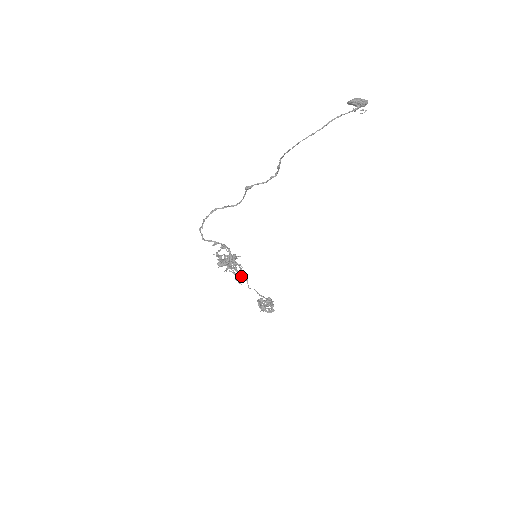
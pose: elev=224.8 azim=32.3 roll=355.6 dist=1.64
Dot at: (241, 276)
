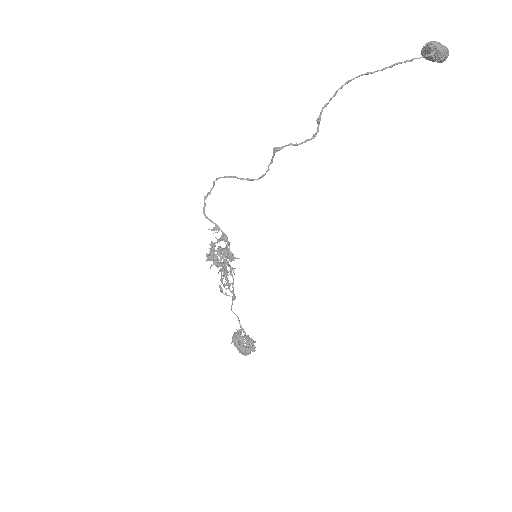
Dot at: (228, 283)
